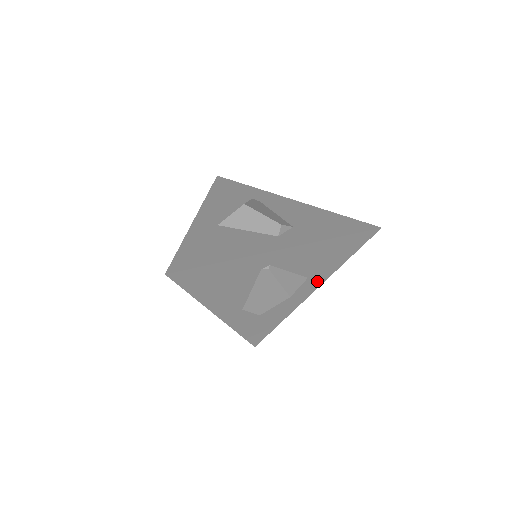
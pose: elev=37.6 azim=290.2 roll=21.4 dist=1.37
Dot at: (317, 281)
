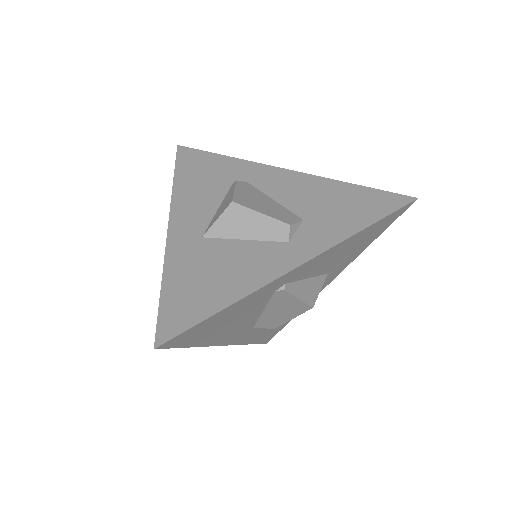
Dot at: (337, 271)
